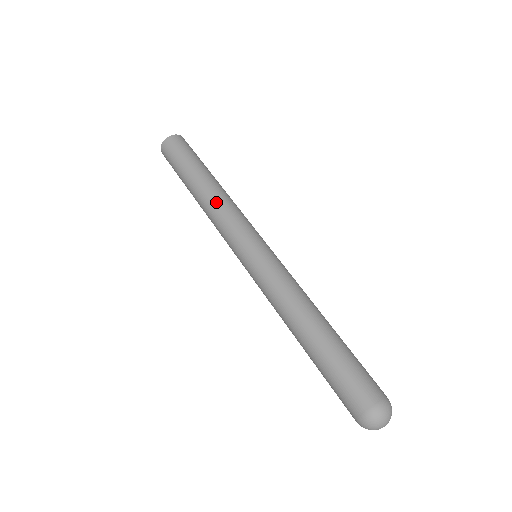
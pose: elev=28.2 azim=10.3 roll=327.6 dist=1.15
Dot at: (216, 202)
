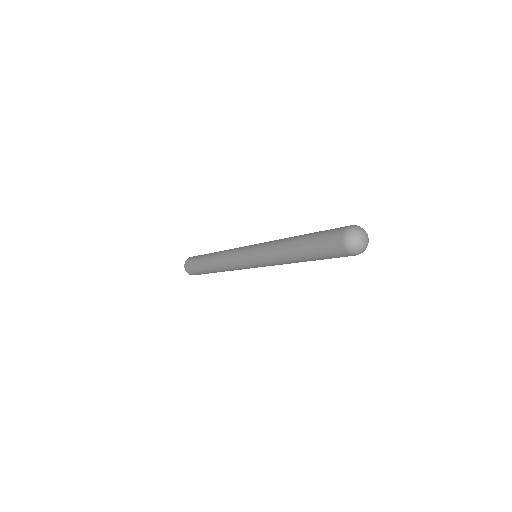
Dot at: (220, 257)
